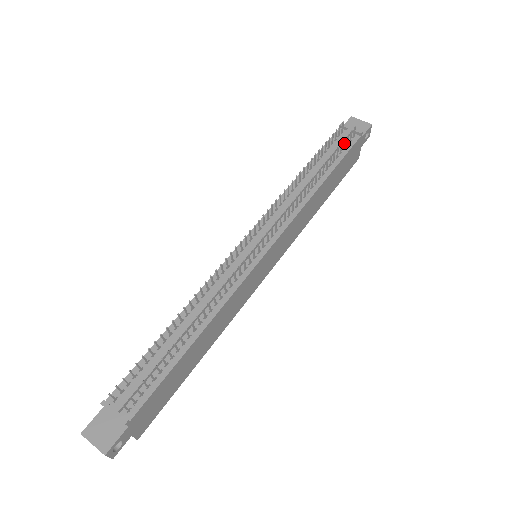
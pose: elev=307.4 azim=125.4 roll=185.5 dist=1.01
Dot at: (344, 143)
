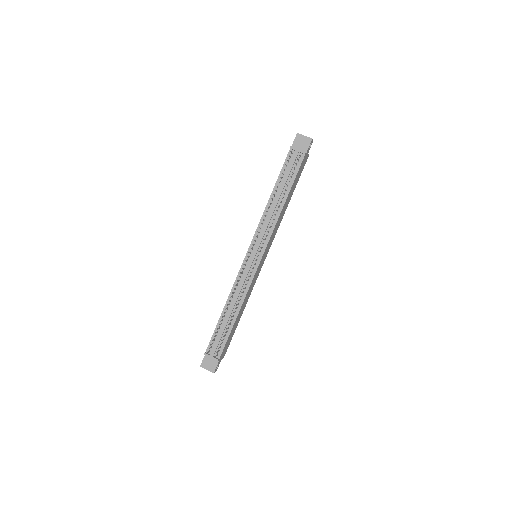
Dot at: (294, 168)
